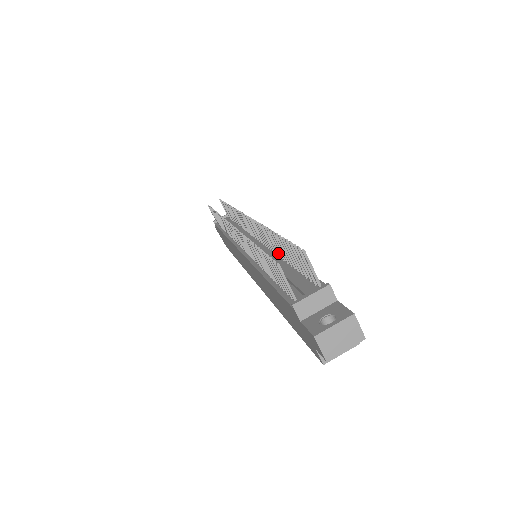
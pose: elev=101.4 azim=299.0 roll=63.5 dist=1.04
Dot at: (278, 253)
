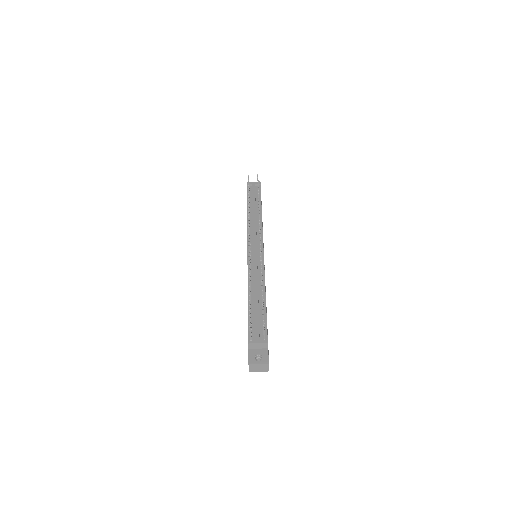
Dot at: occluded
